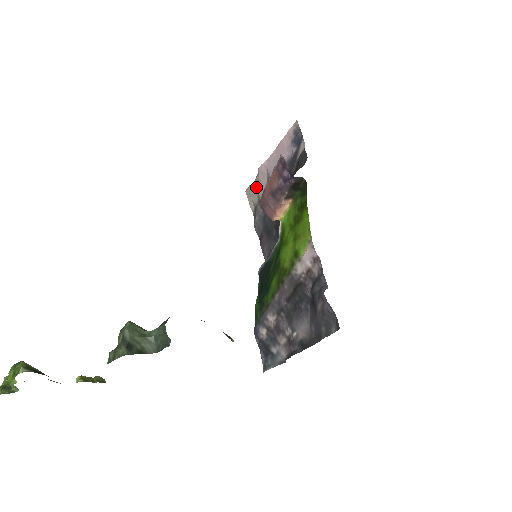
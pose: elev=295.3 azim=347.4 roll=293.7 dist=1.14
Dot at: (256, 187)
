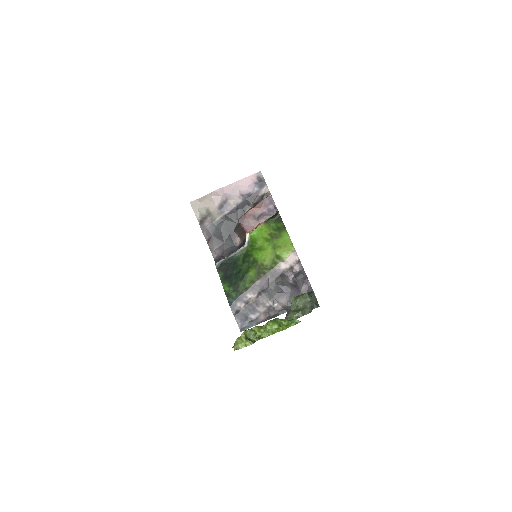
Dot at: (206, 202)
